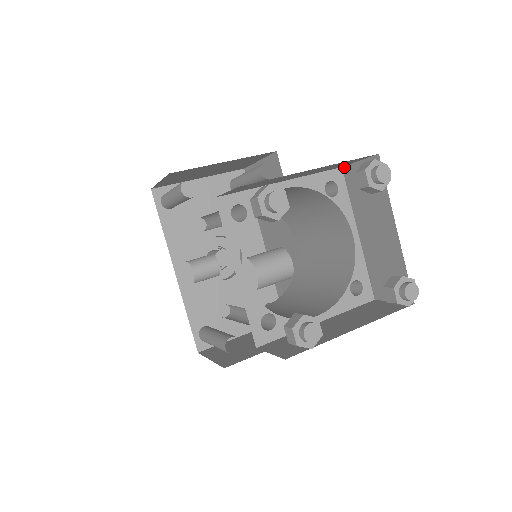
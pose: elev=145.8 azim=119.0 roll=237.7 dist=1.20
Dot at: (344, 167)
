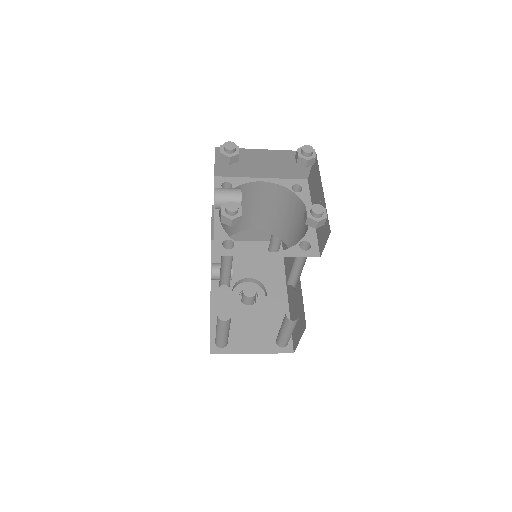
Dot at: (308, 178)
